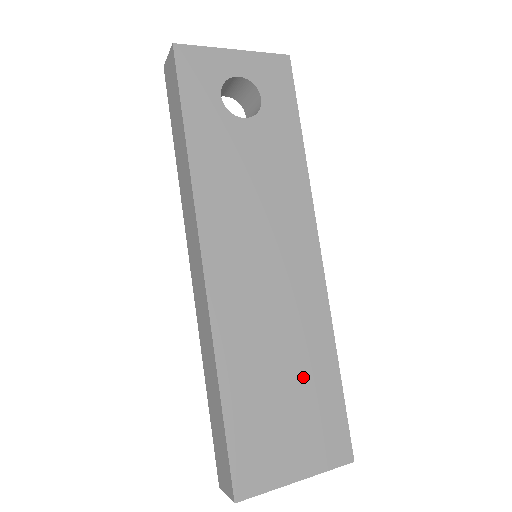
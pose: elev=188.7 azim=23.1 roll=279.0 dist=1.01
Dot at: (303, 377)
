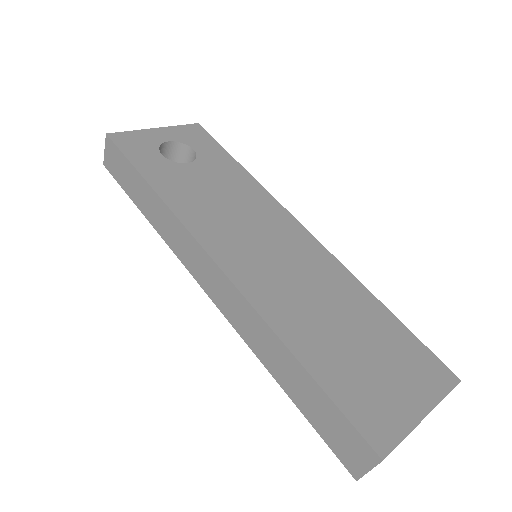
Dot at: (361, 324)
